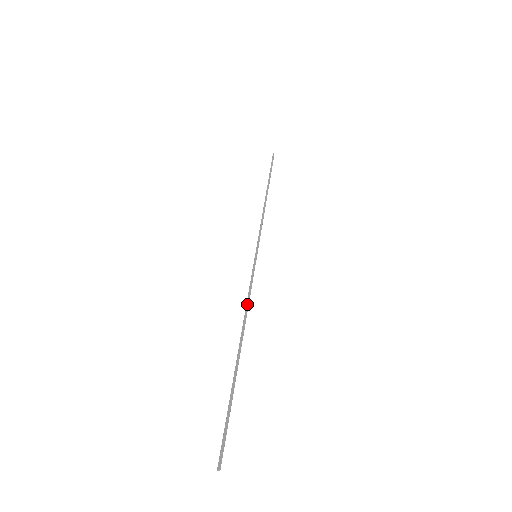
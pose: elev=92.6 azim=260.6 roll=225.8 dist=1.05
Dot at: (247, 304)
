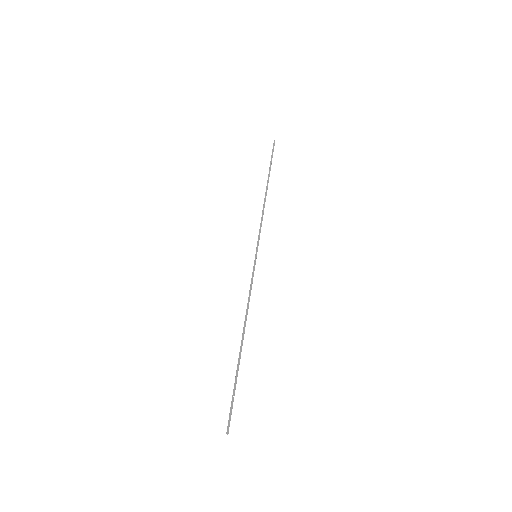
Dot at: (248, 303)
